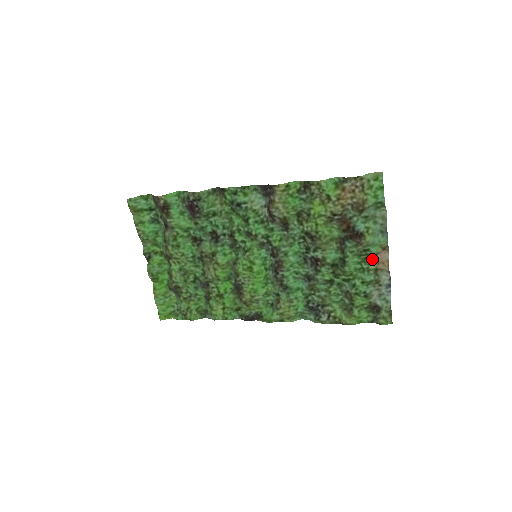
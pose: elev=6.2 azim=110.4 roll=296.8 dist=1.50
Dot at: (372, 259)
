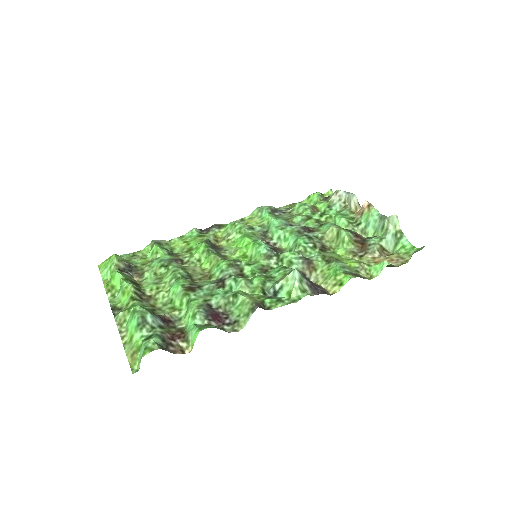
Dot at: (357, 217)
